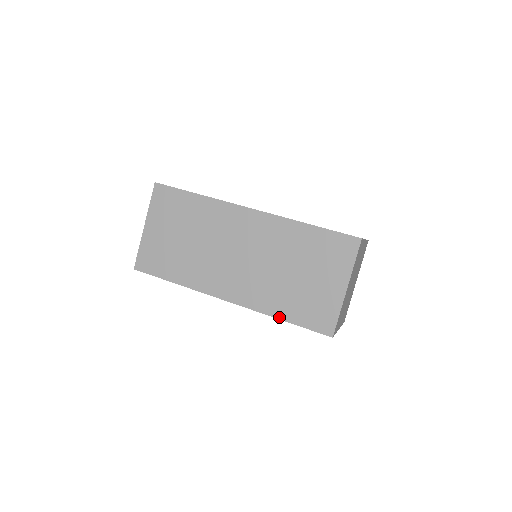
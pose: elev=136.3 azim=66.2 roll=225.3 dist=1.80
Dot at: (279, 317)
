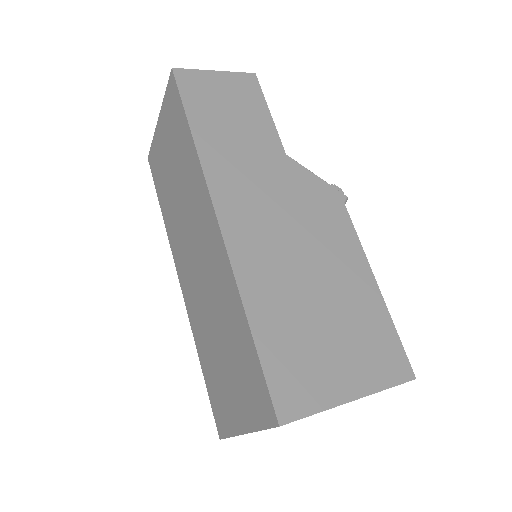
Dot at: (200, 358)
